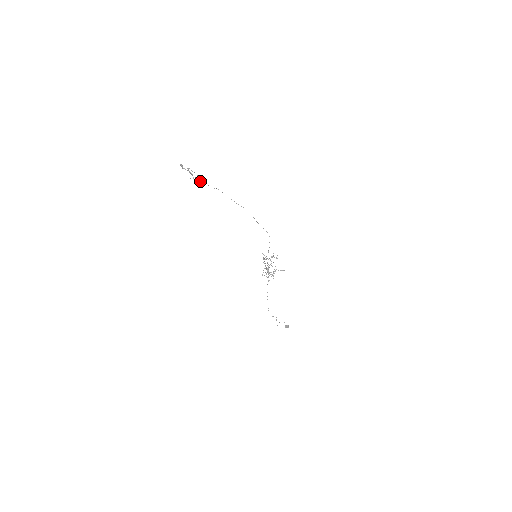
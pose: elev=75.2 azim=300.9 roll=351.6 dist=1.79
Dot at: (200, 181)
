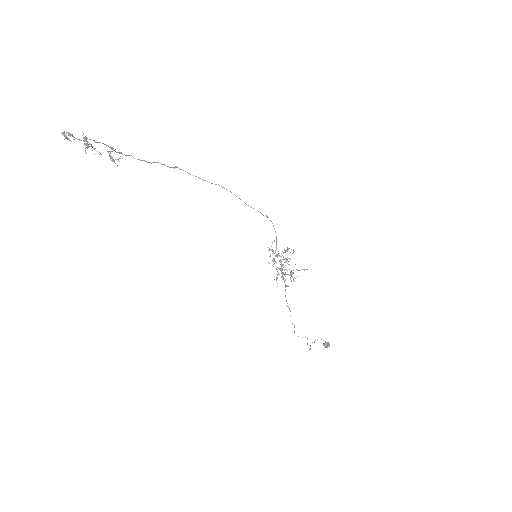
Dot at: occluded
